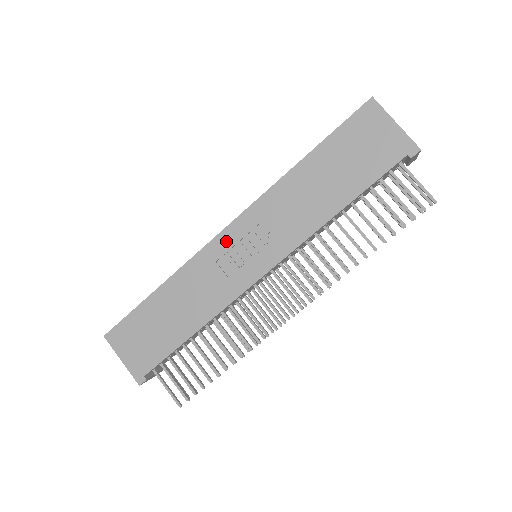
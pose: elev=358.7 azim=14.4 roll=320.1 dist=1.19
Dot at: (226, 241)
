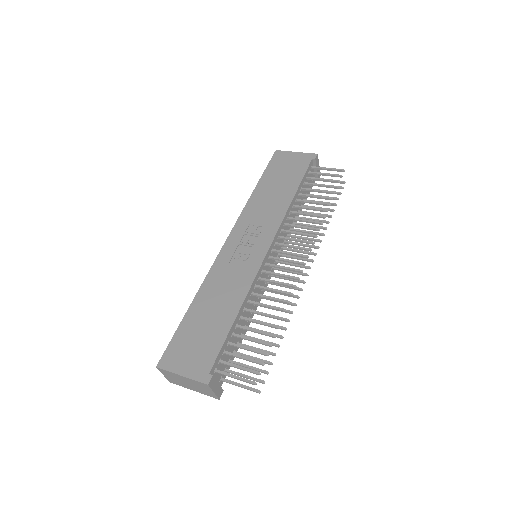
Dot at: (230, 248)
